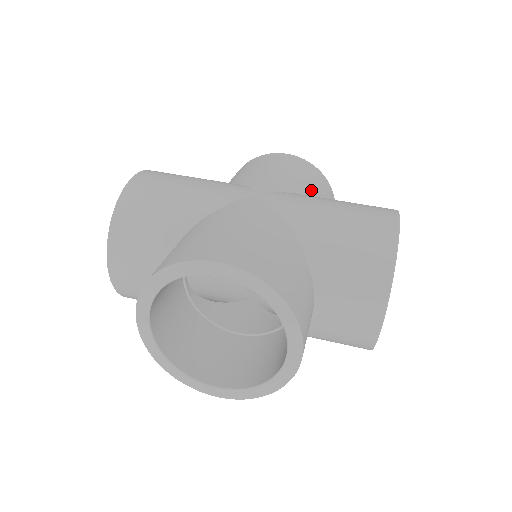
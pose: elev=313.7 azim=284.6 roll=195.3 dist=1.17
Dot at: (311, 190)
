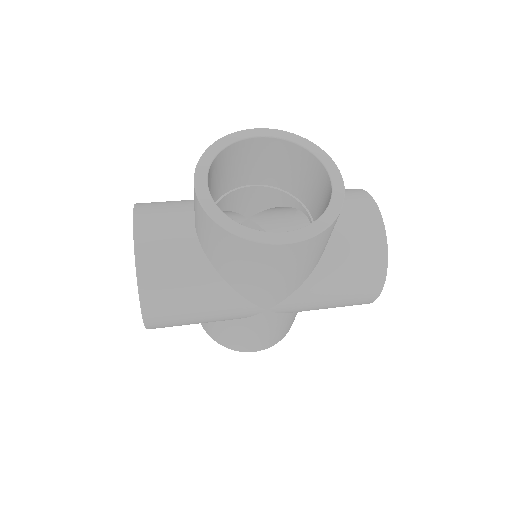
Dot at: occluded
